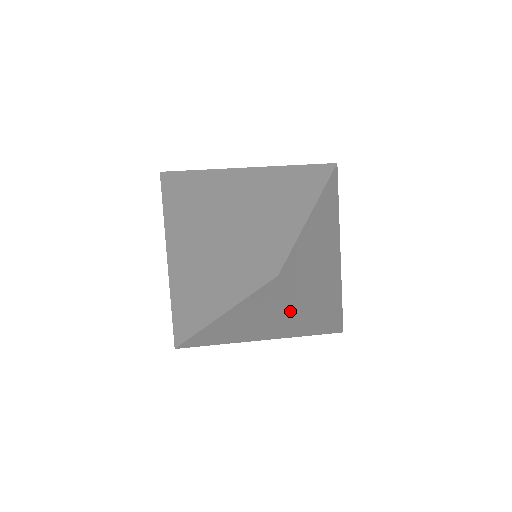
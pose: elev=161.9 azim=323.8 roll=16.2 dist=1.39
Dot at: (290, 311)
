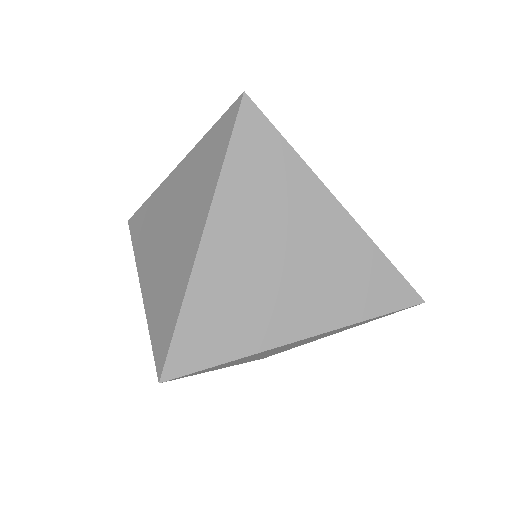
Dot at: (304, 211)
